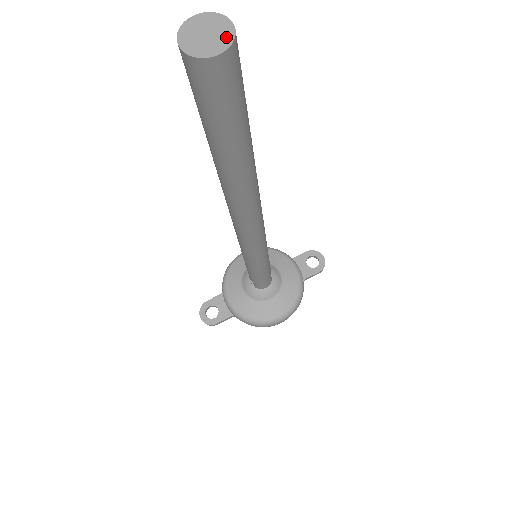
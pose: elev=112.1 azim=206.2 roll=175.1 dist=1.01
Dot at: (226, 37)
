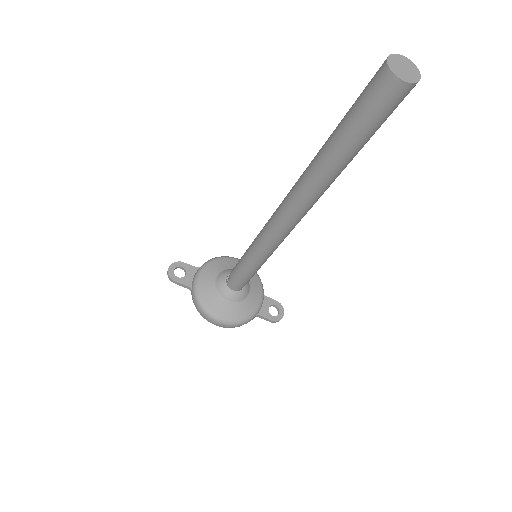
Dot at: (413, 78)
